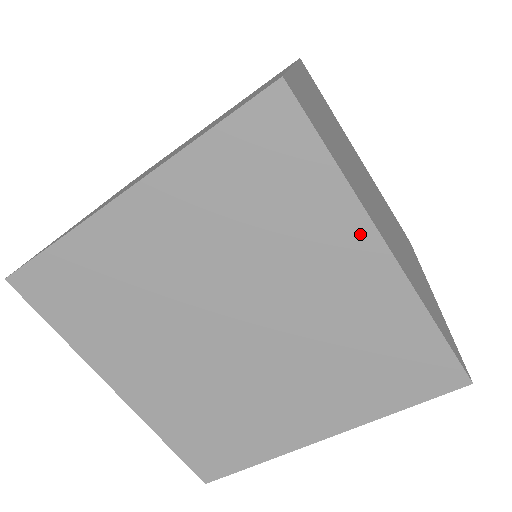
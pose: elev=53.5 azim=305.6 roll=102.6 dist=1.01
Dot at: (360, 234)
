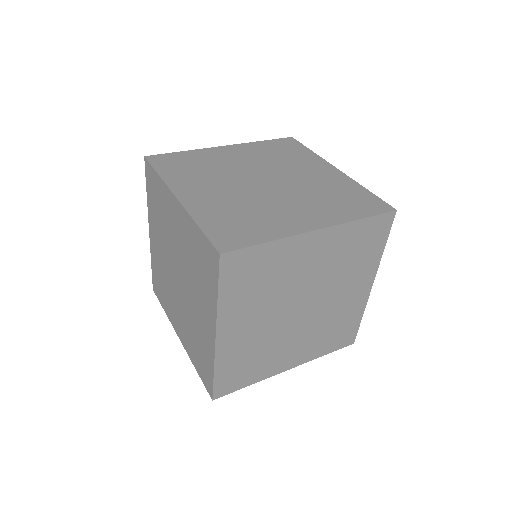
Dot at: (171, 198)
